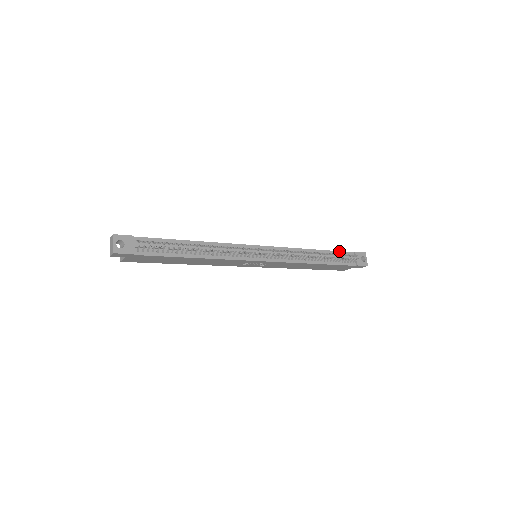
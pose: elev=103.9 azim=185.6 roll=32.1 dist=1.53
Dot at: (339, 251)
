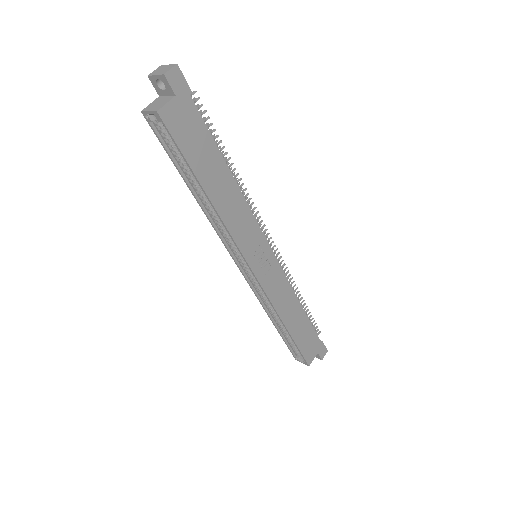
Dot at: occluded
